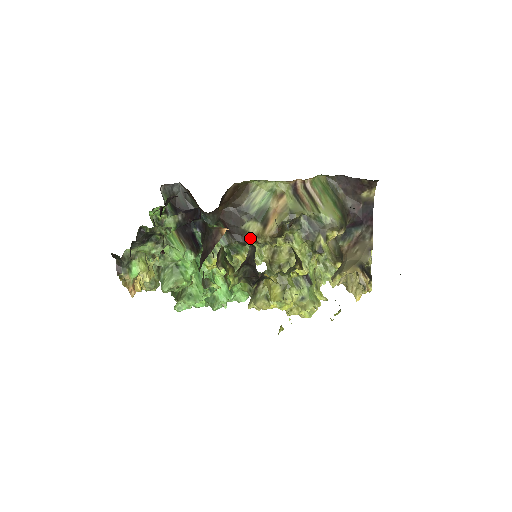
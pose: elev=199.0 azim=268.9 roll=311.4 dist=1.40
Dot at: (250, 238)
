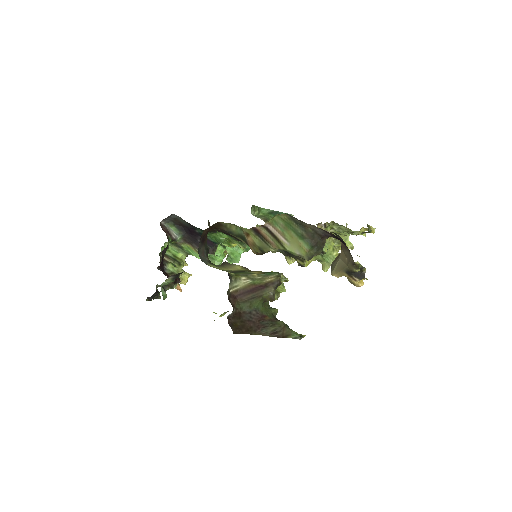
Dot at: occluded
